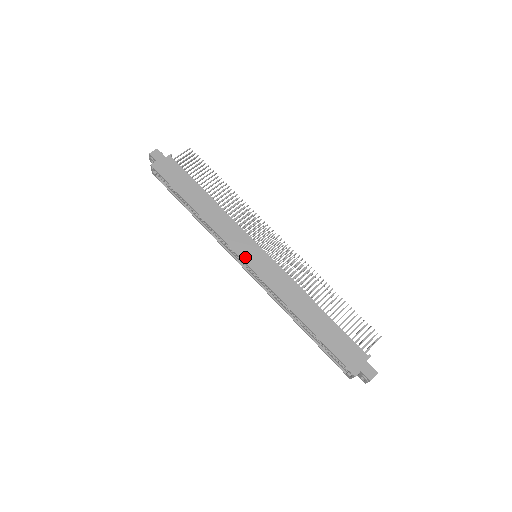
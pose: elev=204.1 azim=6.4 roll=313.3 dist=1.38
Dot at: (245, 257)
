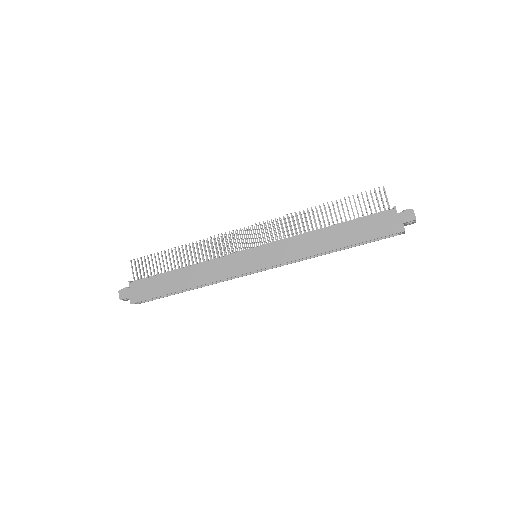
Dot at: (253, 268)
